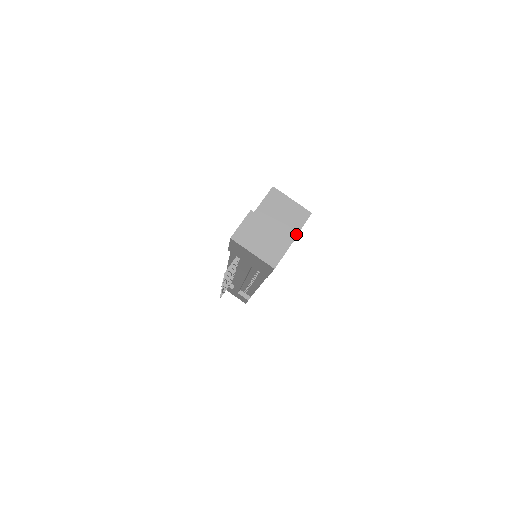
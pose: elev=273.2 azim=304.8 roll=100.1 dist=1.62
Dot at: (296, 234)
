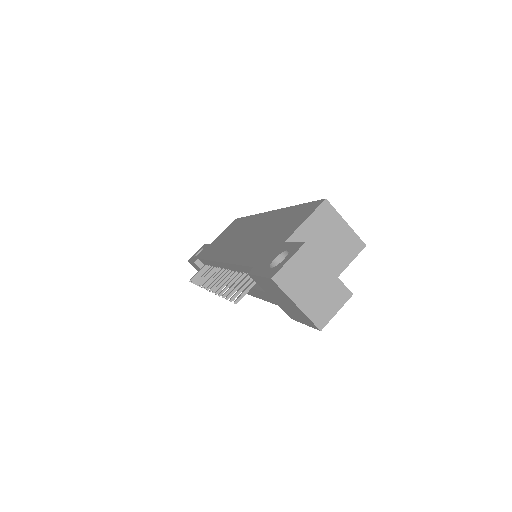
Dot at: (342, 271)
